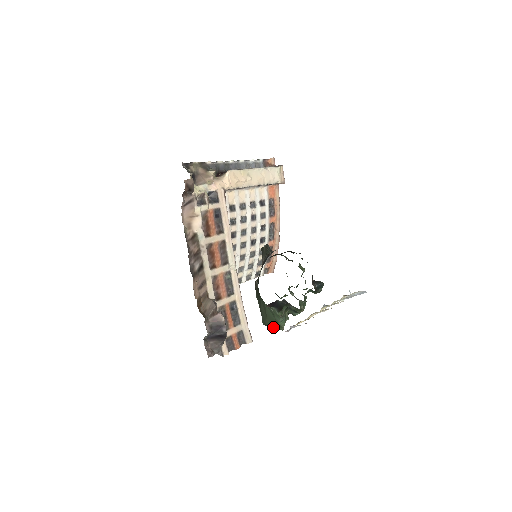
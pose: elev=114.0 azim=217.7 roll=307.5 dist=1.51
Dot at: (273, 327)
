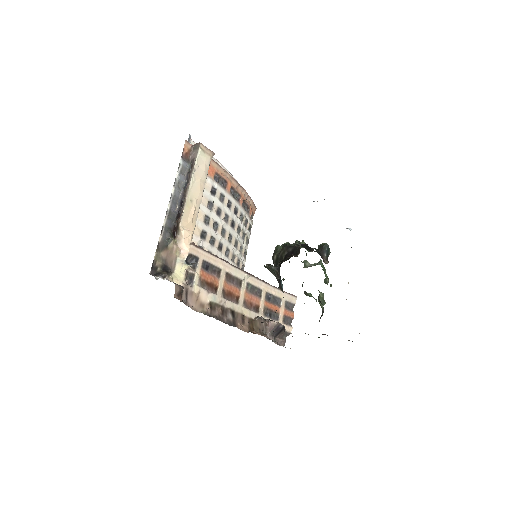
Dot at: occluded
